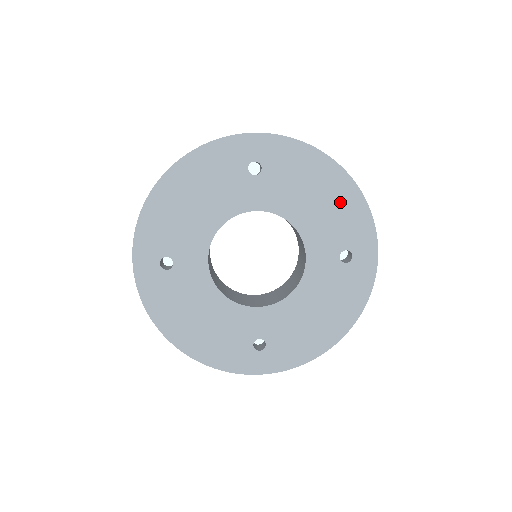
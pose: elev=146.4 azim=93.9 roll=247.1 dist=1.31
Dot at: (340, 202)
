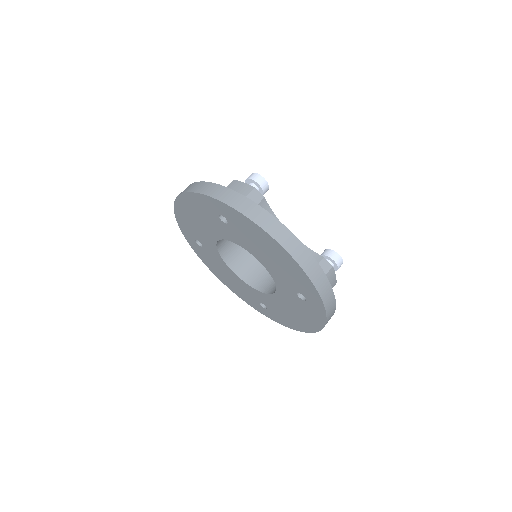
Dot at: (287, 266)
